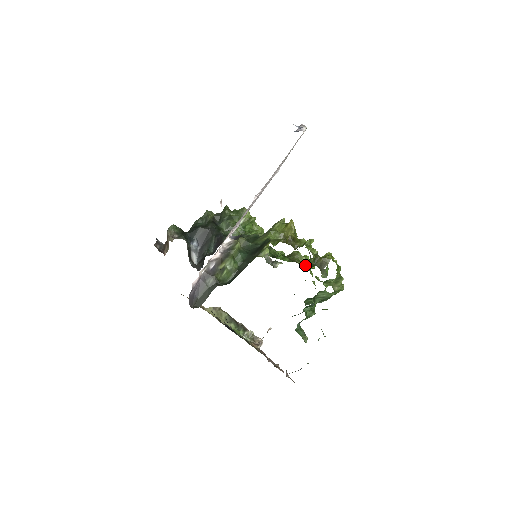
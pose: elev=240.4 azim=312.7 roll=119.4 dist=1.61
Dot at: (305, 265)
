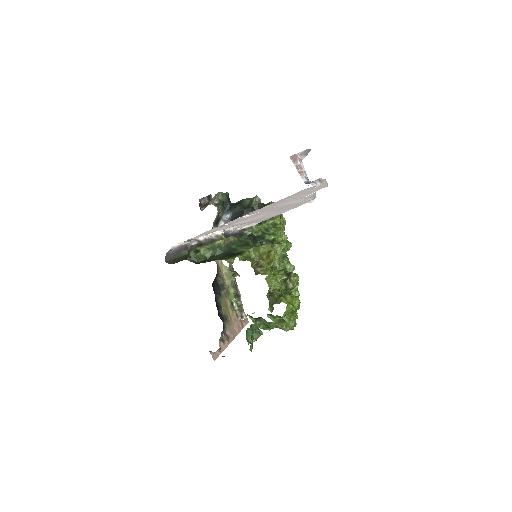
Dot at: occluded
